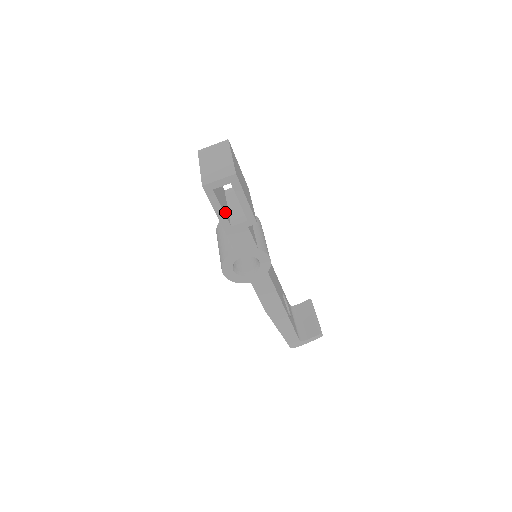
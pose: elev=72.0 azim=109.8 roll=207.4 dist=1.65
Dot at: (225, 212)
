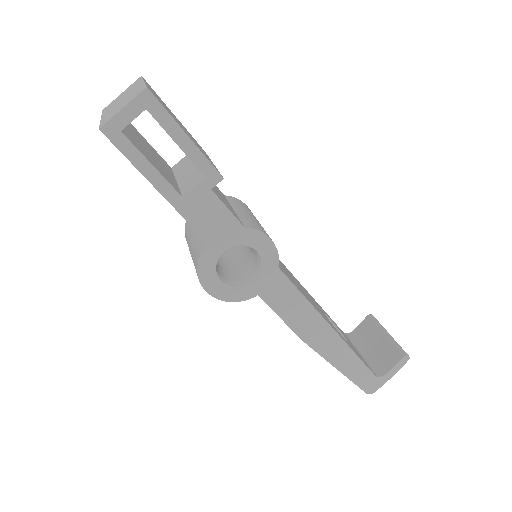
Dot at: (164, 176)
